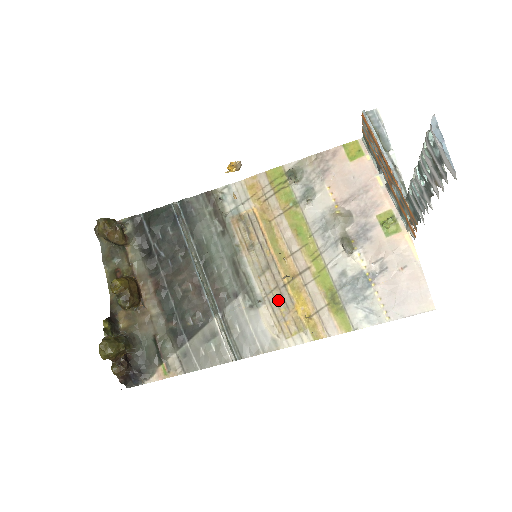
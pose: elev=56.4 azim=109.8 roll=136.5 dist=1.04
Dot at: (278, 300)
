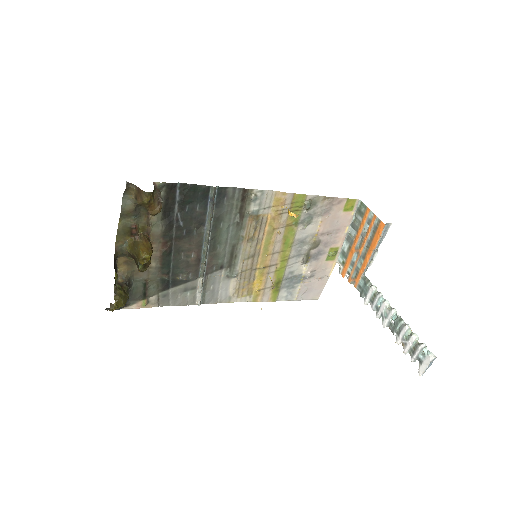
Dot at: (247, 276)
